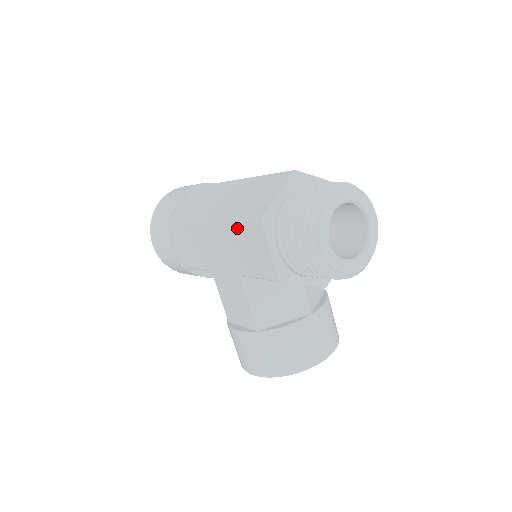
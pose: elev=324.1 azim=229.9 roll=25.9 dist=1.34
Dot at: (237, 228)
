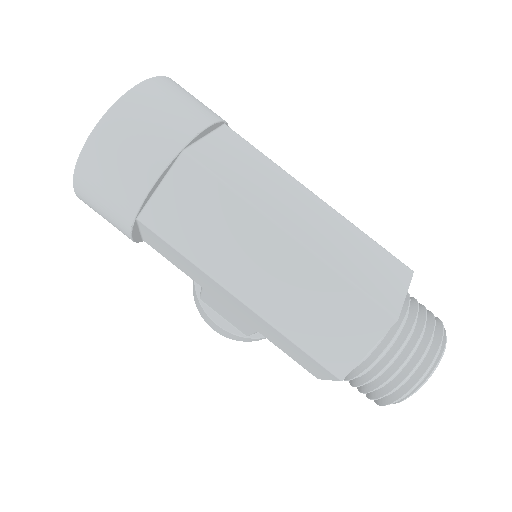
Dot at: (293, 346)
